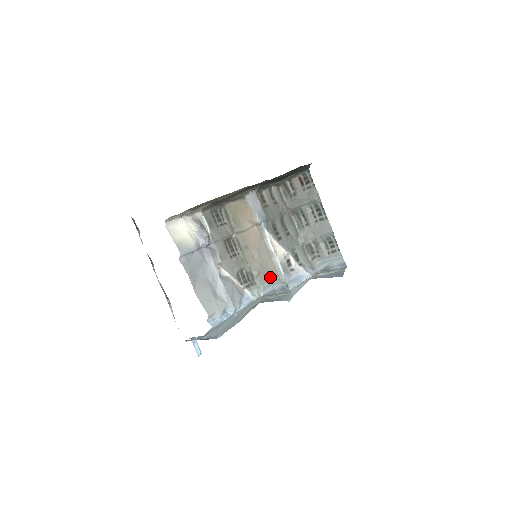
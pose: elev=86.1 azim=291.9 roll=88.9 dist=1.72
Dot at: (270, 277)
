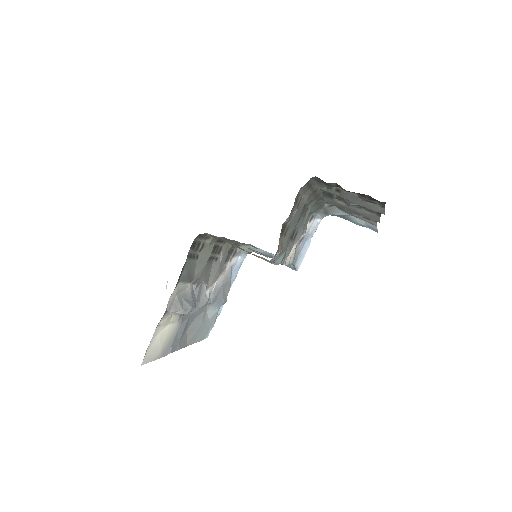
Dot at: occluded
